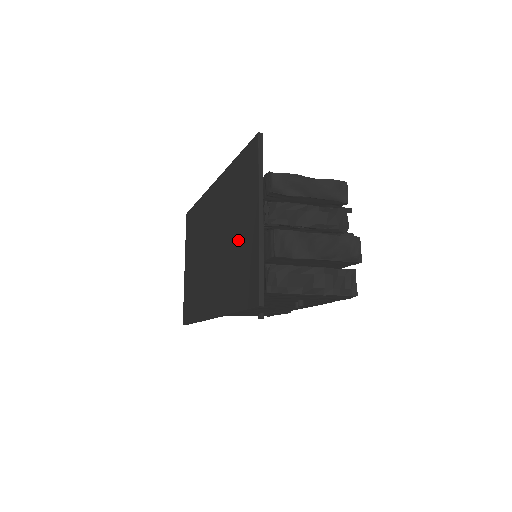
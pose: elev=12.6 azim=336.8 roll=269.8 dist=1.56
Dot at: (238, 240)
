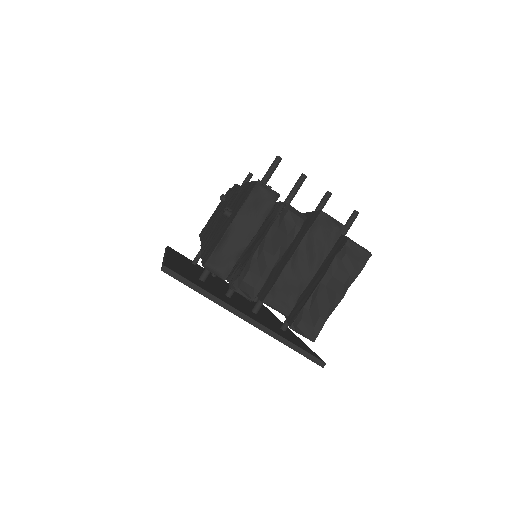
Dot at: occluded
